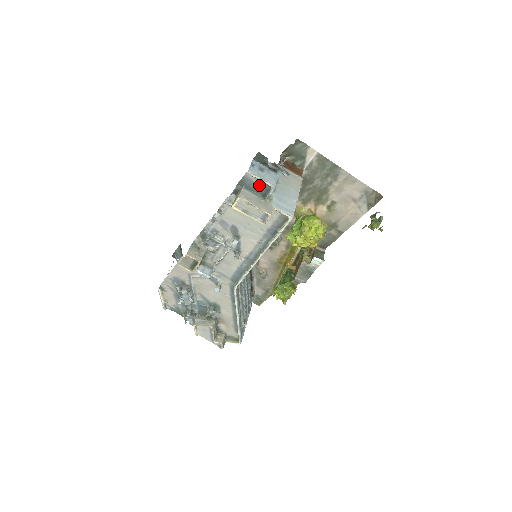
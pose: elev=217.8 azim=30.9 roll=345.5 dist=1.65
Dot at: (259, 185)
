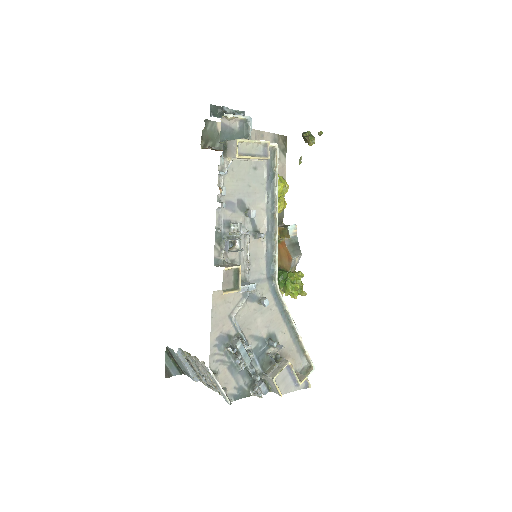
Dot at: (237, 128)
